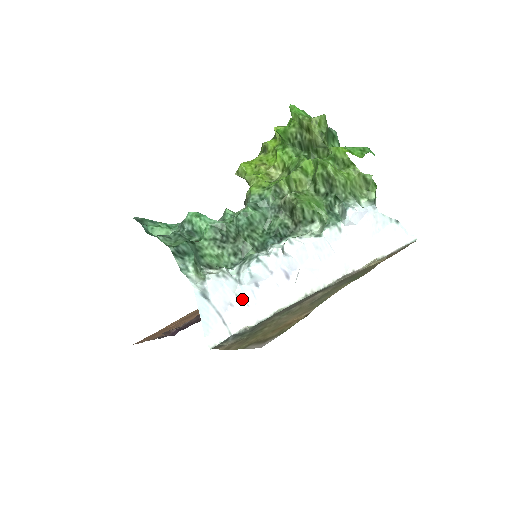
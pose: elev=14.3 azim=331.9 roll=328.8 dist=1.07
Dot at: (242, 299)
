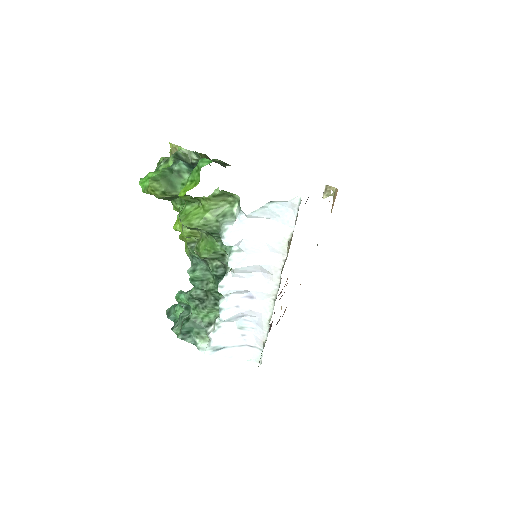
Dot at: (245, 328)
